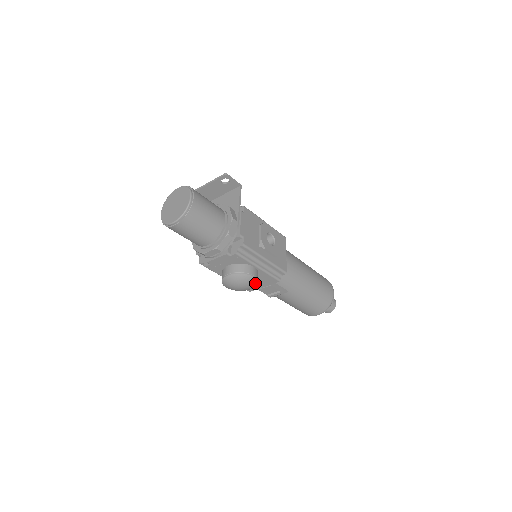
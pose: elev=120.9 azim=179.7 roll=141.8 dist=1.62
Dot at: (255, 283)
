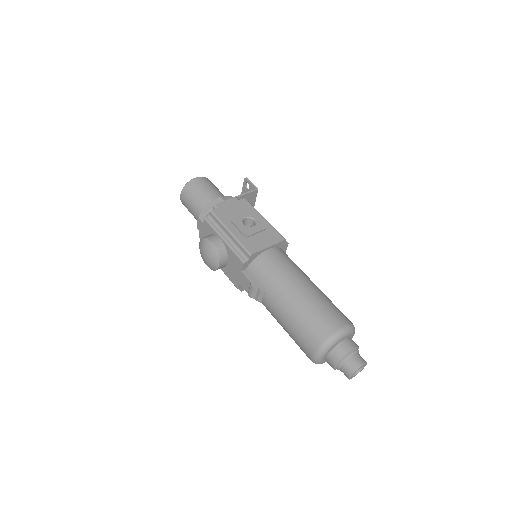
Dot at: (214, 252)
